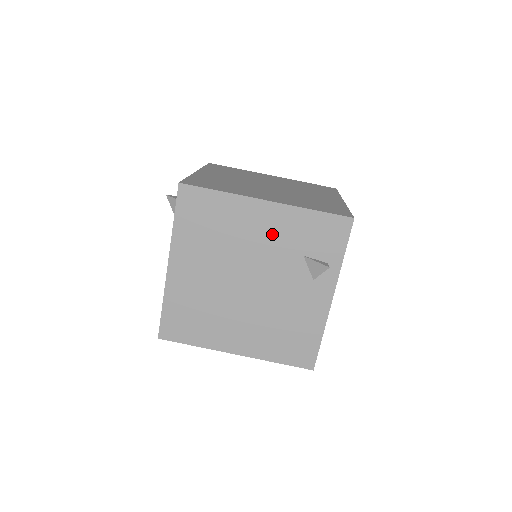
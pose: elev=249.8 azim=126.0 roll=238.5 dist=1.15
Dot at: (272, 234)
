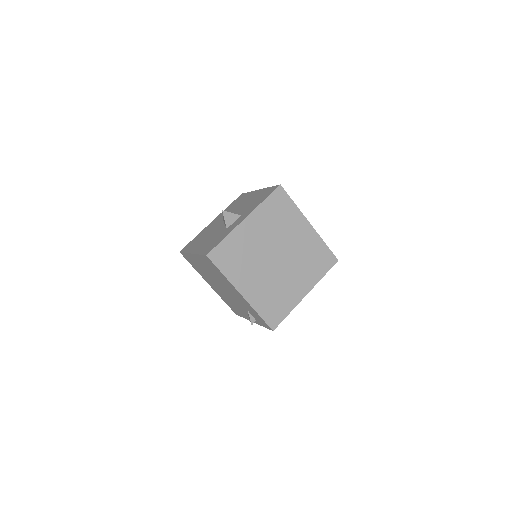
Dot at: (238, 297)
